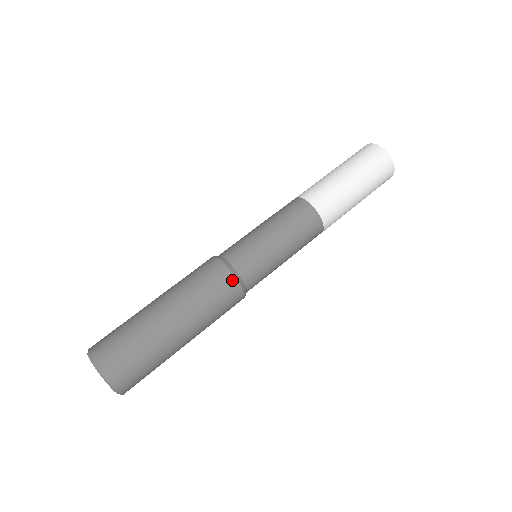
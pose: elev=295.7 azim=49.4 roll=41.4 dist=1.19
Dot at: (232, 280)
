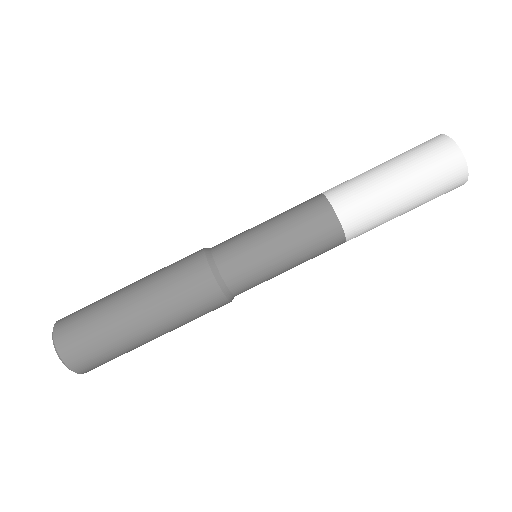
Dot at: (206, 270)
